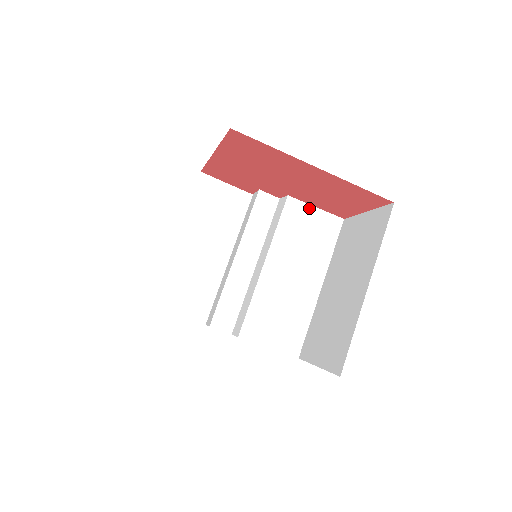
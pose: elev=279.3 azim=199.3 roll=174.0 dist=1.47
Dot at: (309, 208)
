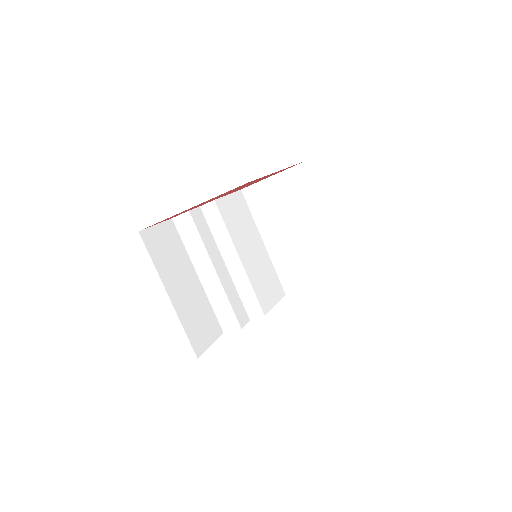
Dot at: (227, 198)
